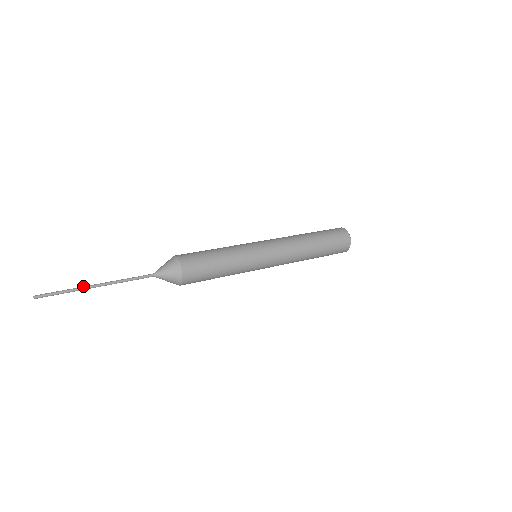
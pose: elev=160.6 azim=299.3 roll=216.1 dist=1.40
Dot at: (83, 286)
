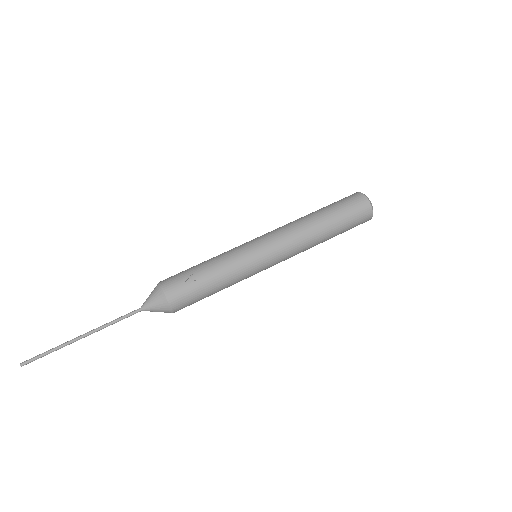
Dot at: (68, 343)
